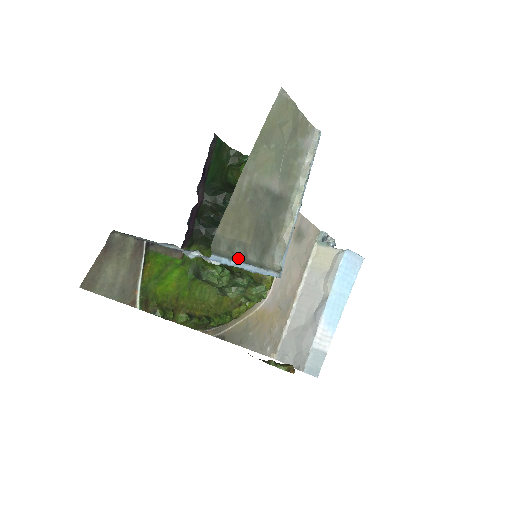
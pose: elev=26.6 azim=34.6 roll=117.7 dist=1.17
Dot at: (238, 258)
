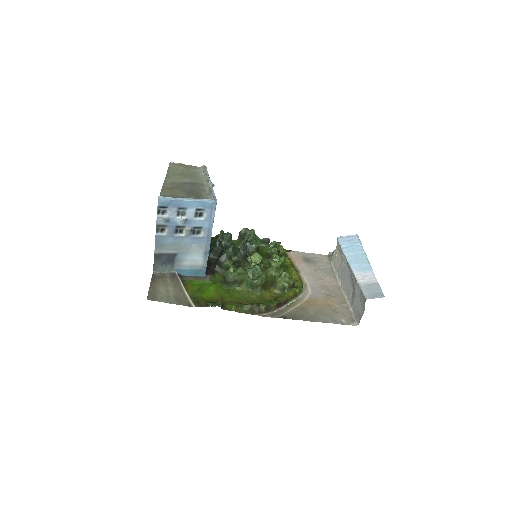
Dot at: (179, 198)
